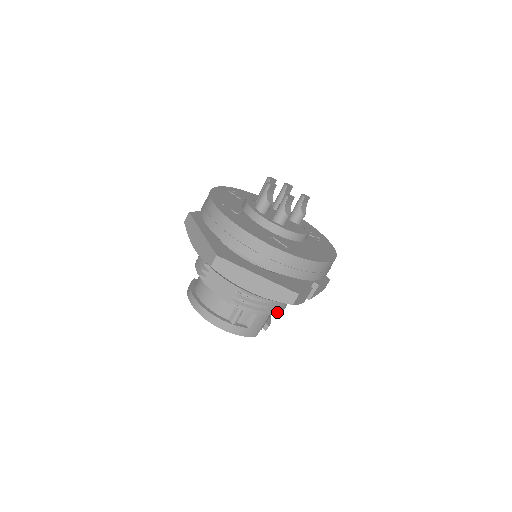
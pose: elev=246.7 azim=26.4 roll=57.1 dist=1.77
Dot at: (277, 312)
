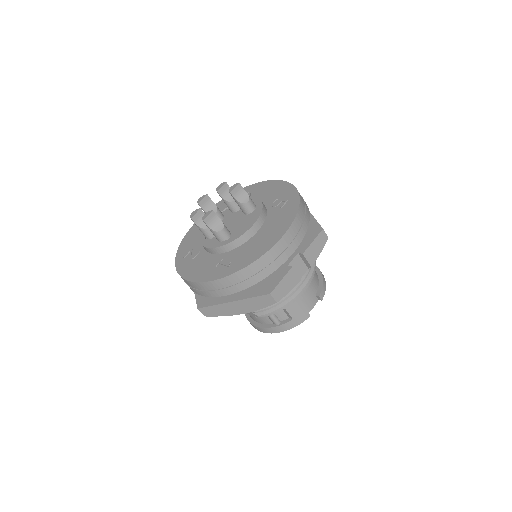
Dot at: (300, 293)
